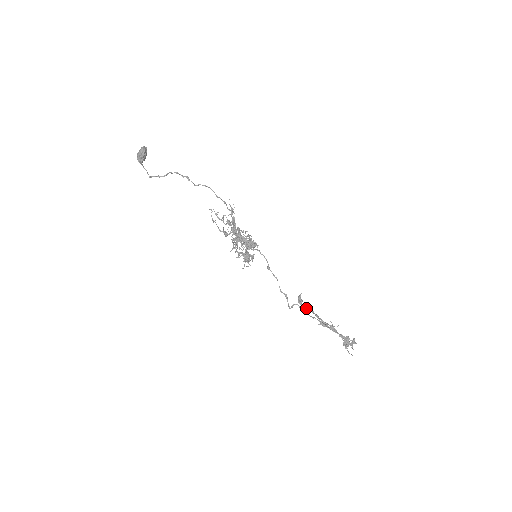
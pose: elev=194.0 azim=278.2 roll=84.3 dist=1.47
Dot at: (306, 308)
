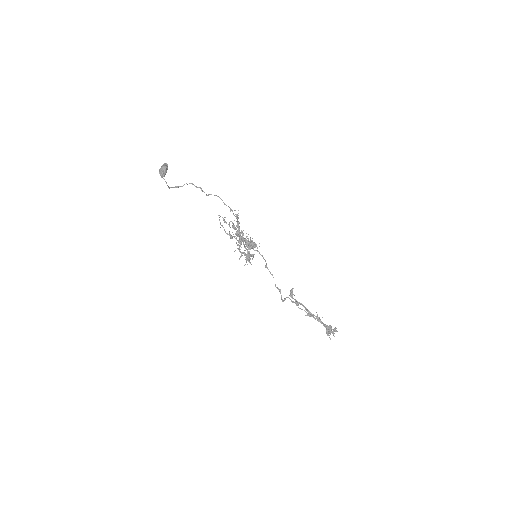
Dot at: (296, 301)
